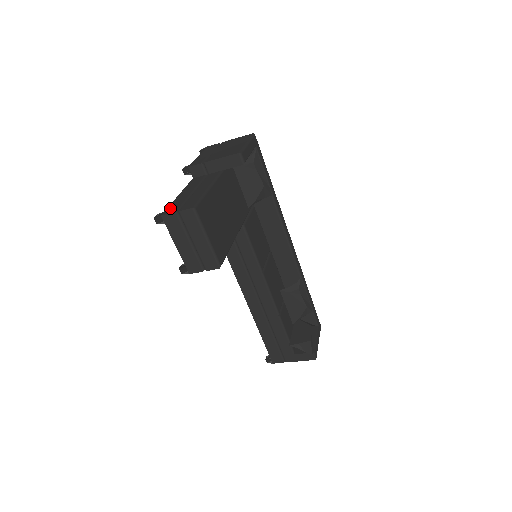
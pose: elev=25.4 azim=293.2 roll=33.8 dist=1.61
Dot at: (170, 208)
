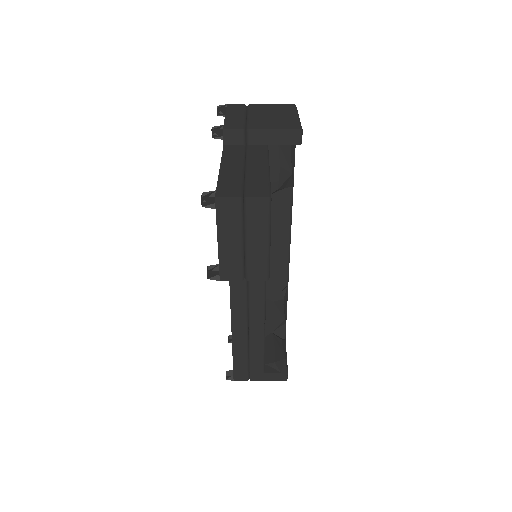
Dot at: (224, 187)
